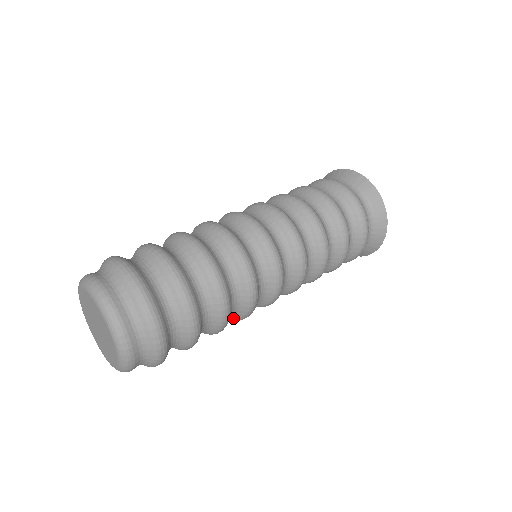
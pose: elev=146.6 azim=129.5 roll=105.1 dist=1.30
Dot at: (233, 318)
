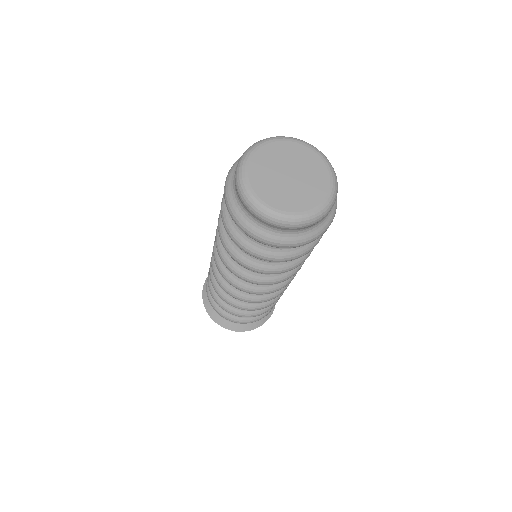
Dot at: (277, 275)
